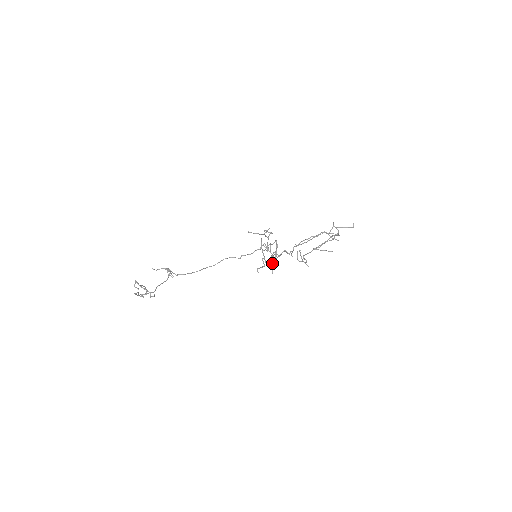
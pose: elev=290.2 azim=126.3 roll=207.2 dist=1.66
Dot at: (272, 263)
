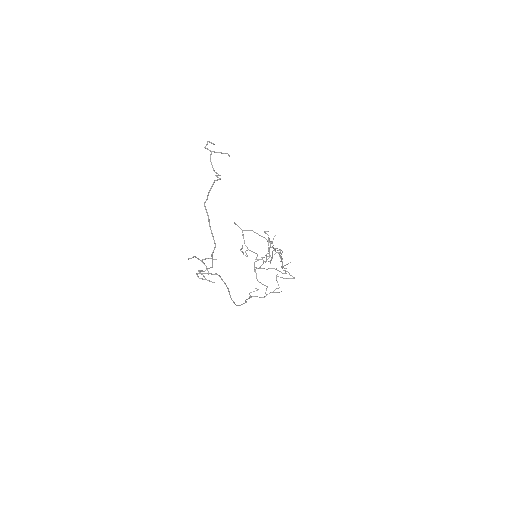
Dot at: (271, 268)
